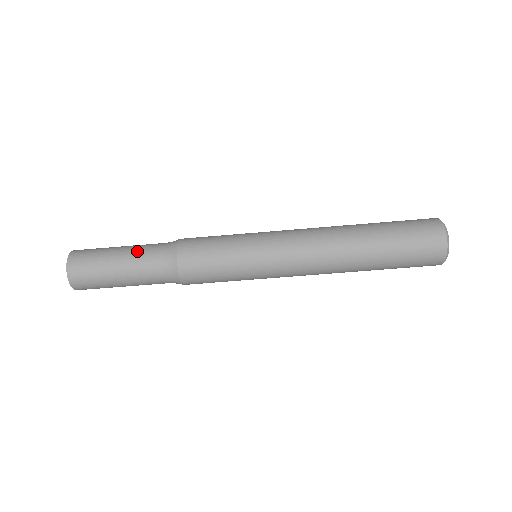
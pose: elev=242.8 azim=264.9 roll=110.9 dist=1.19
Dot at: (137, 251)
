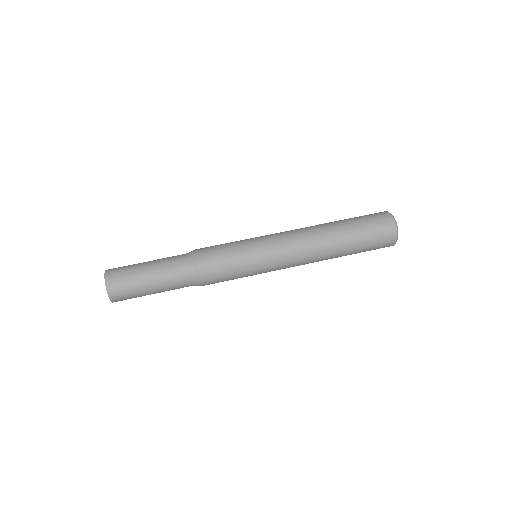
Dot at: (162, 261)
